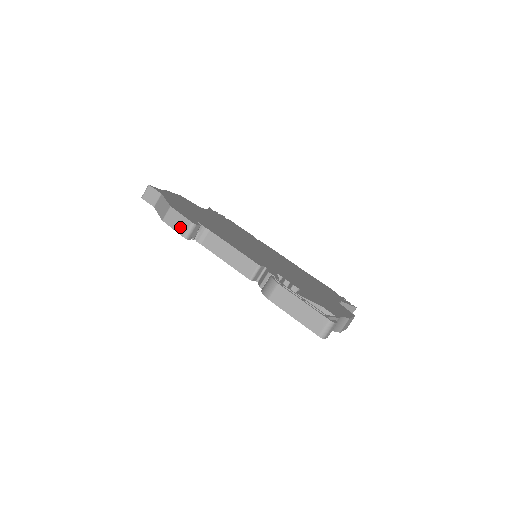
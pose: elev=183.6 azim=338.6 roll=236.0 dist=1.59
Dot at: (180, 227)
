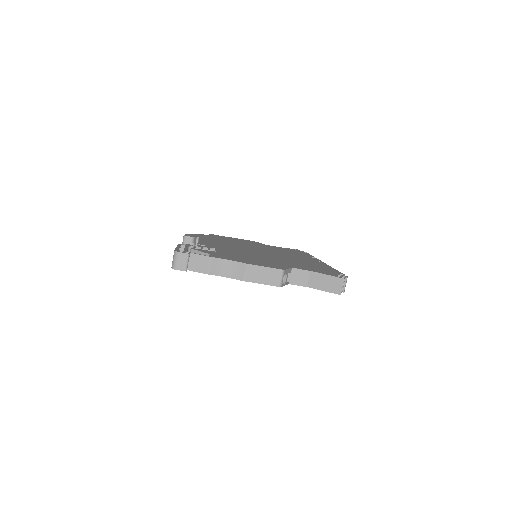
Dot at: occluded
